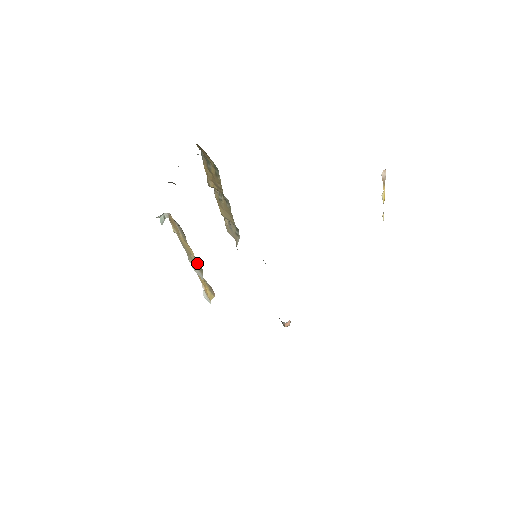
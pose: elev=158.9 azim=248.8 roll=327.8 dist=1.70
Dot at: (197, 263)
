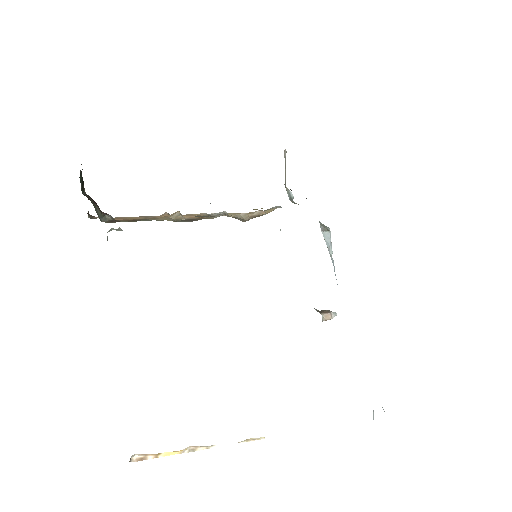
Dot at: occluded
